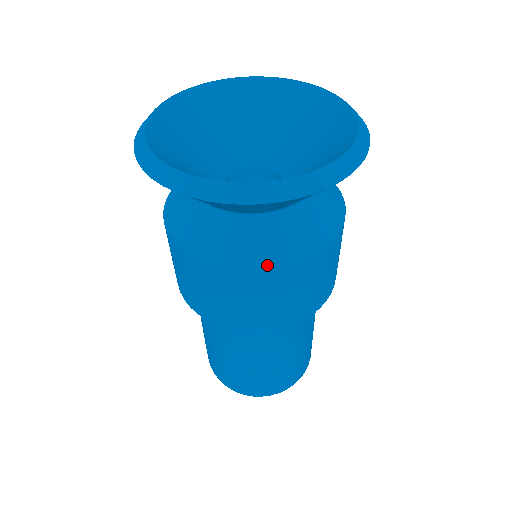
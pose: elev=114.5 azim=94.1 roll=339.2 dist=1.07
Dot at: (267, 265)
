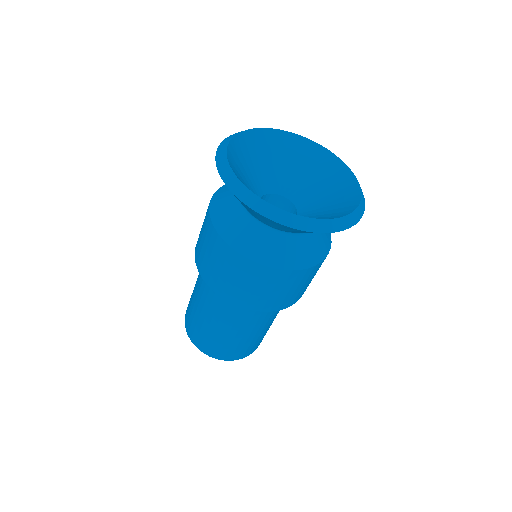
Dot at: (250, 257)
